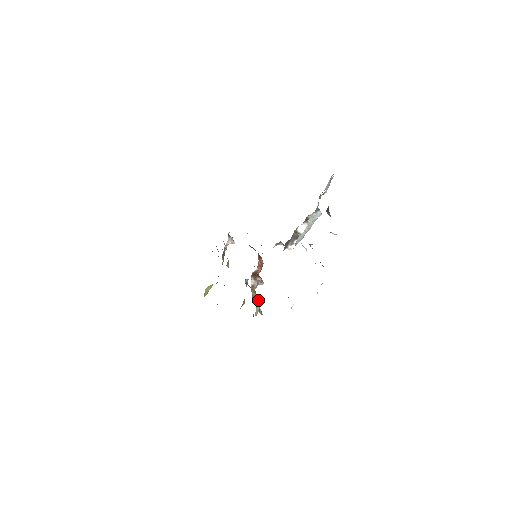
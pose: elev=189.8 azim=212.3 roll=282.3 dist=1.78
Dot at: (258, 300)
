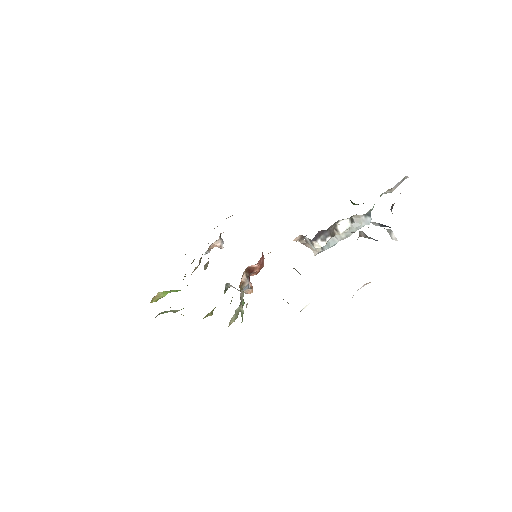
Dot at: occluded
